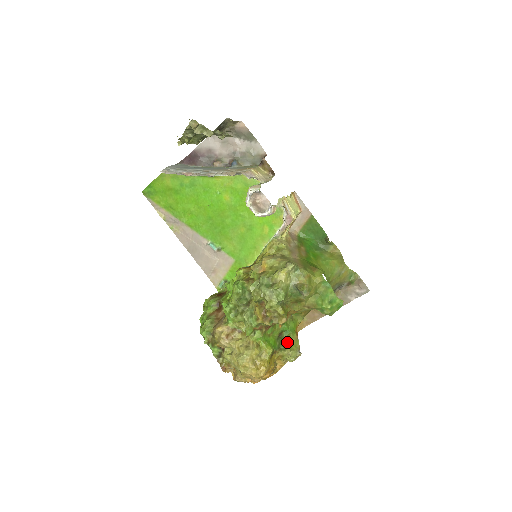
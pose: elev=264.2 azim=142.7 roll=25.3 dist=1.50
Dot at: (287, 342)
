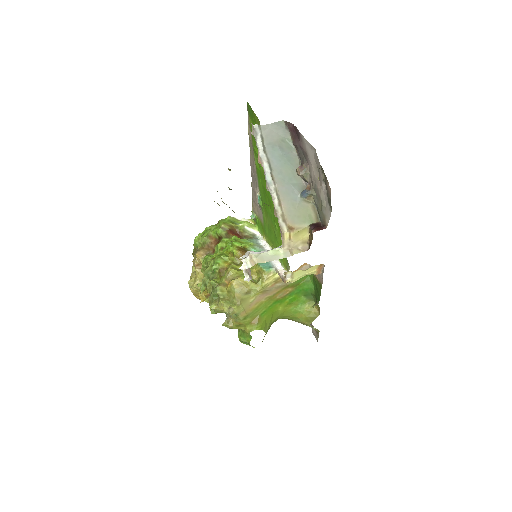
Dot at: occluded
